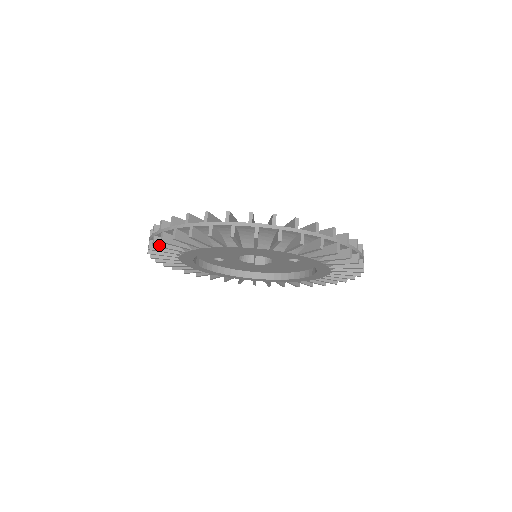
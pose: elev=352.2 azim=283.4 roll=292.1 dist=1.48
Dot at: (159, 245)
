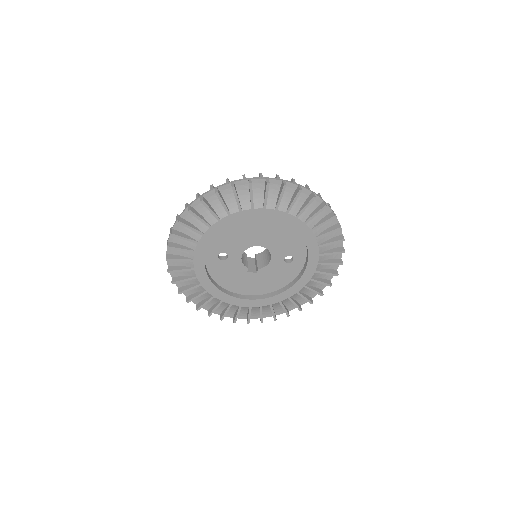
Dot at: (206, 203)
